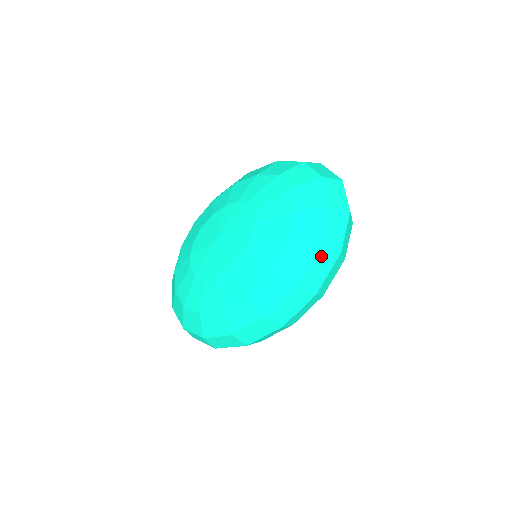
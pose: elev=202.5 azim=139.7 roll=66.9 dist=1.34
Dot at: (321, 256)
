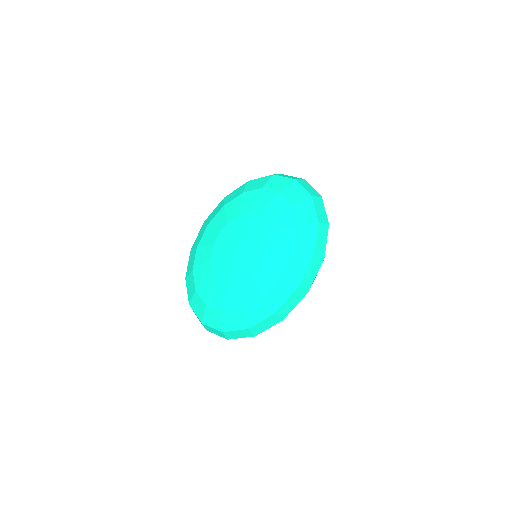
Dot at: (320, 230)
